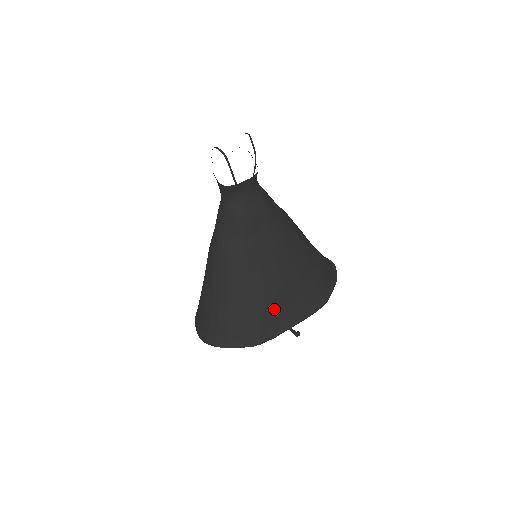
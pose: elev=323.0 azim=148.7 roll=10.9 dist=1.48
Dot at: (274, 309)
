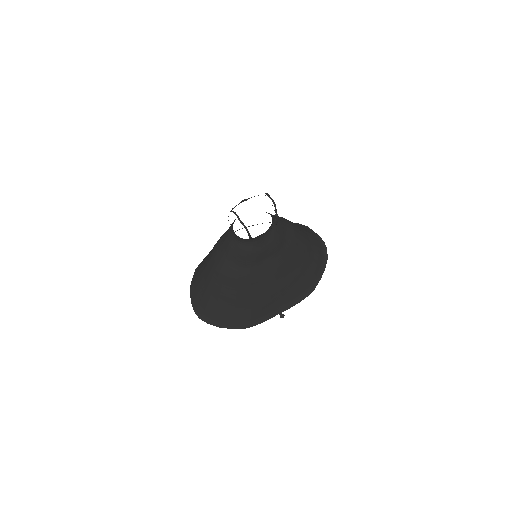
Dot at: (266, 306)
